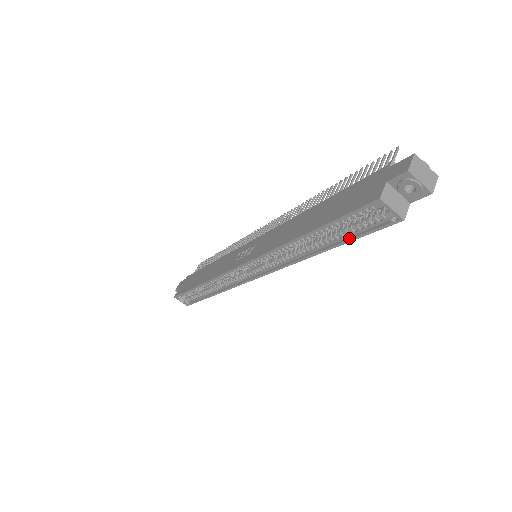
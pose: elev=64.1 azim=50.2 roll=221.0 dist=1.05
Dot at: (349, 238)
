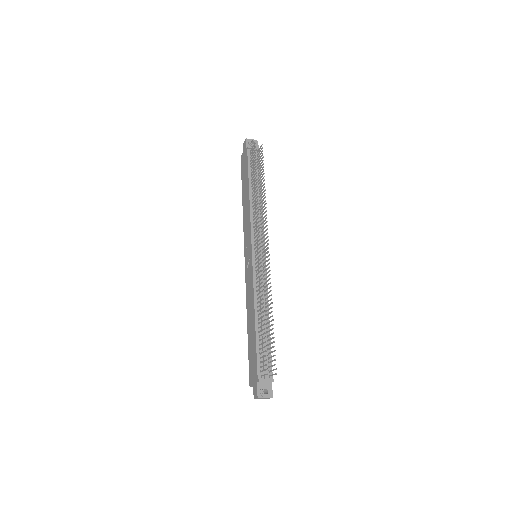
Dot at: occluded
